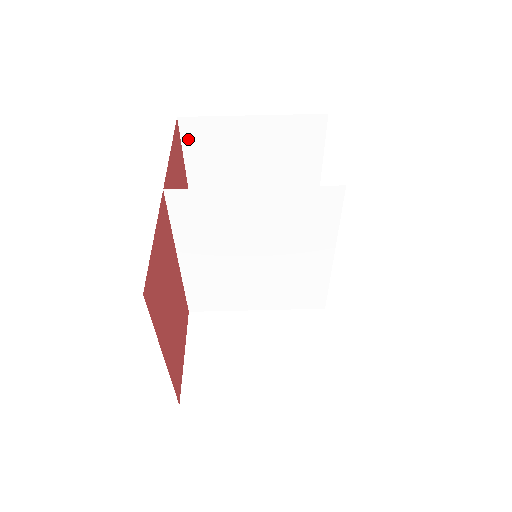
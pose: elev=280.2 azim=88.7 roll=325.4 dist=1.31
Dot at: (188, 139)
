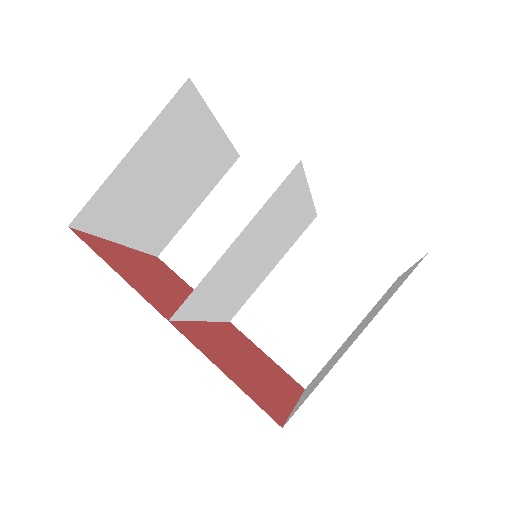
Dot at: (92, 226)
